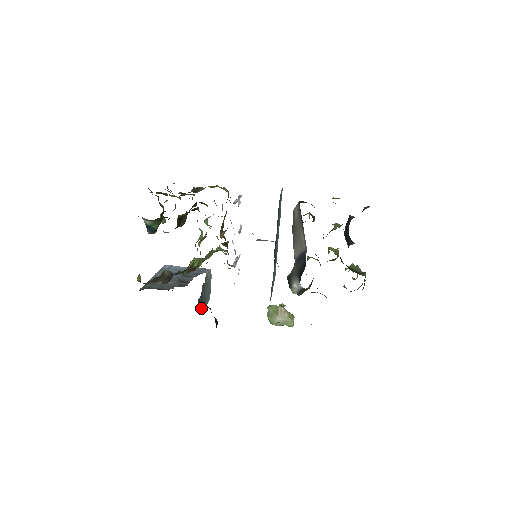
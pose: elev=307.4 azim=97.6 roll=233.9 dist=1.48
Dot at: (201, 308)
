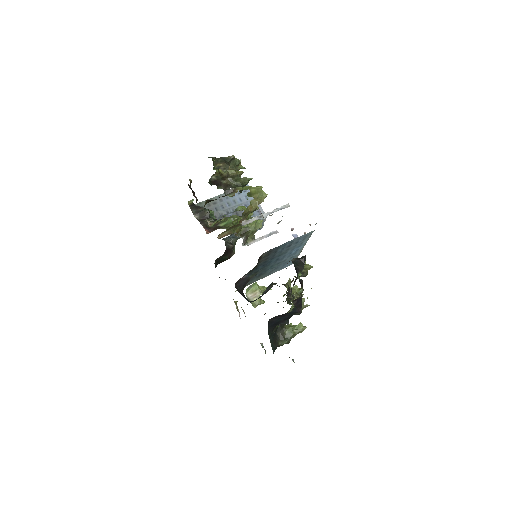
Dot at: (231, 240)
